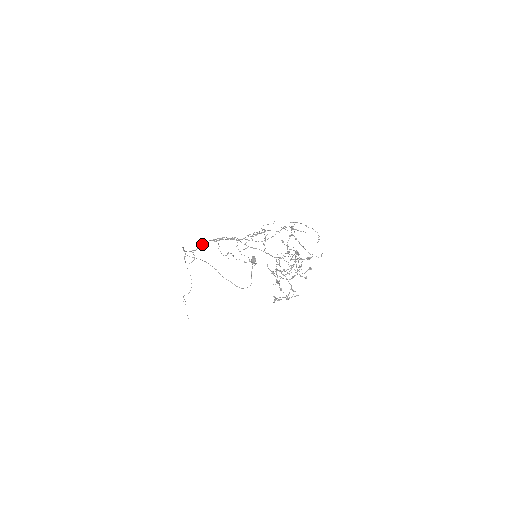
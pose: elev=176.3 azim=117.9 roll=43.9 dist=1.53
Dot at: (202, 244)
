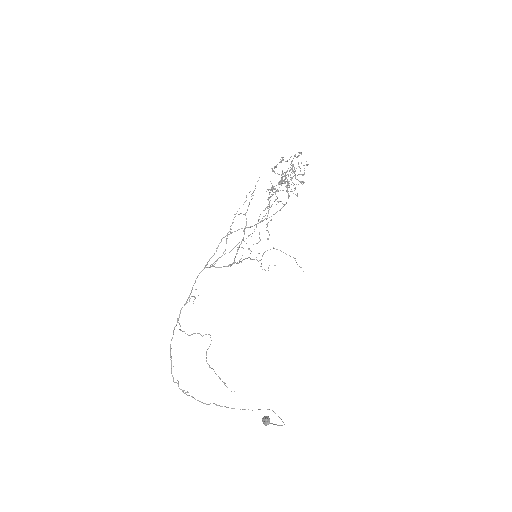
Dot at: occluded
